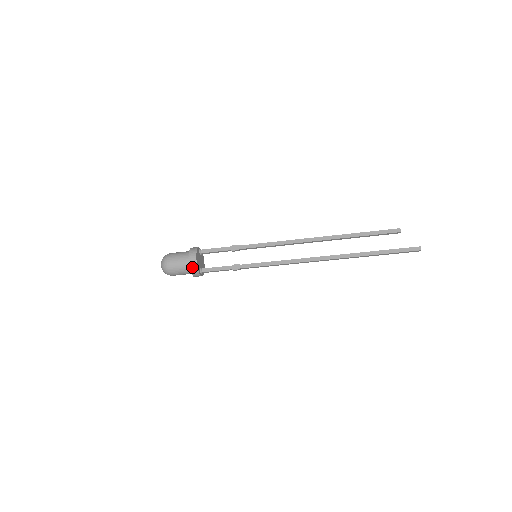
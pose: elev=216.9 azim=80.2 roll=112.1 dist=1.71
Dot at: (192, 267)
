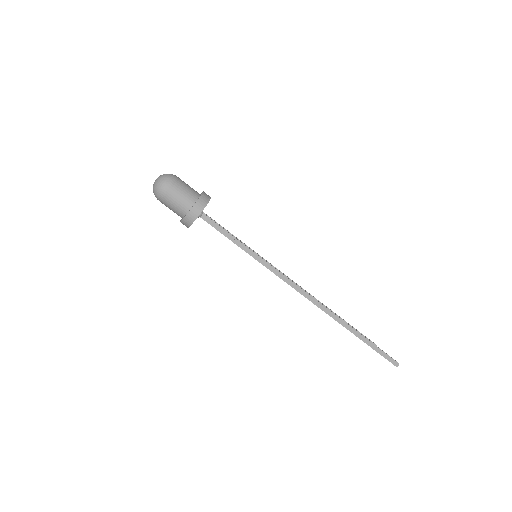
Dot at: (204, 196)
